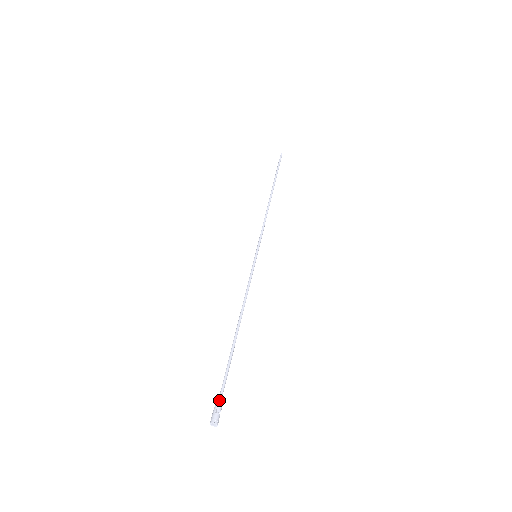
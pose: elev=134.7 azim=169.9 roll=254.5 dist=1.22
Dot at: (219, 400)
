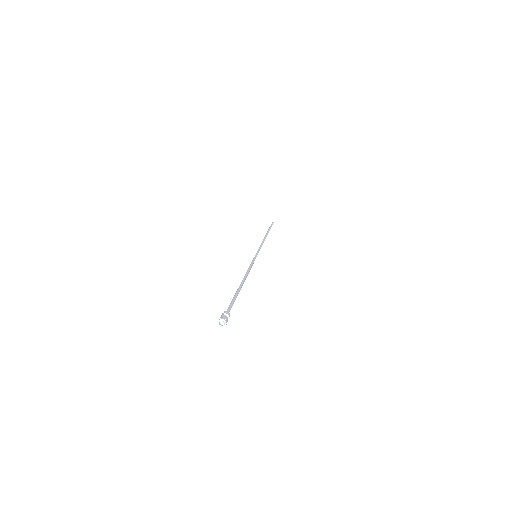
Dot at: (226, 311)
